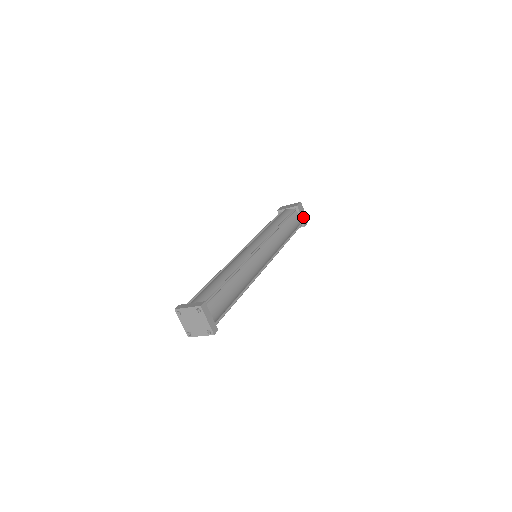
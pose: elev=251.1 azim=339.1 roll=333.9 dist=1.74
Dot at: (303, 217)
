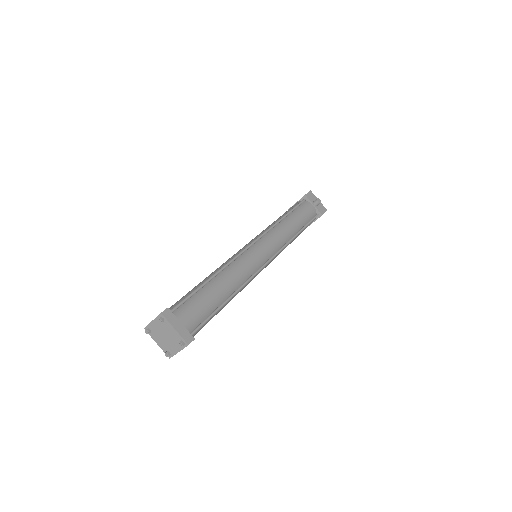
Dot at: (317, 205)
